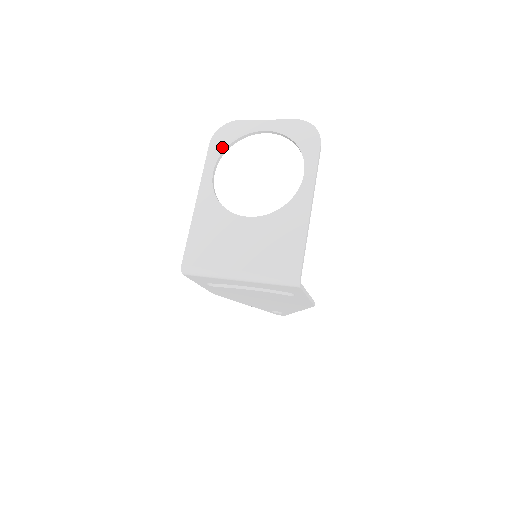
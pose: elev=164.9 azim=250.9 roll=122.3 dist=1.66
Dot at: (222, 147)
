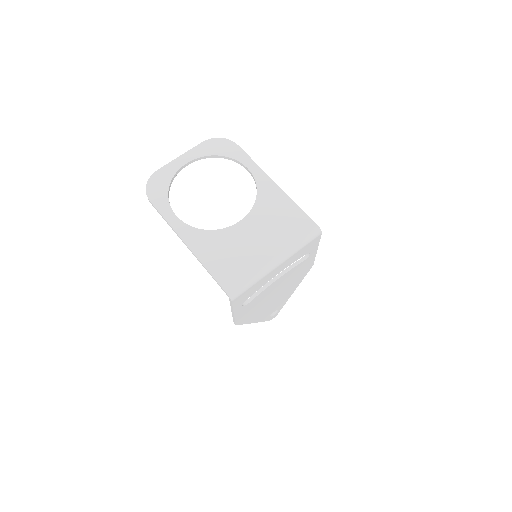
Dot at: (164, 195)
